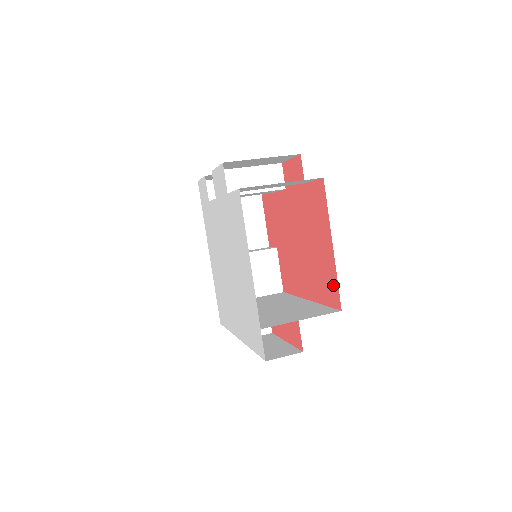
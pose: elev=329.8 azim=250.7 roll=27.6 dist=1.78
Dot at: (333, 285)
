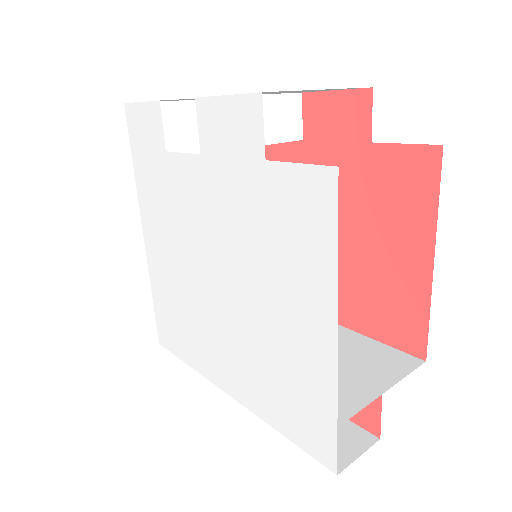
Dot at: (413, 320)
